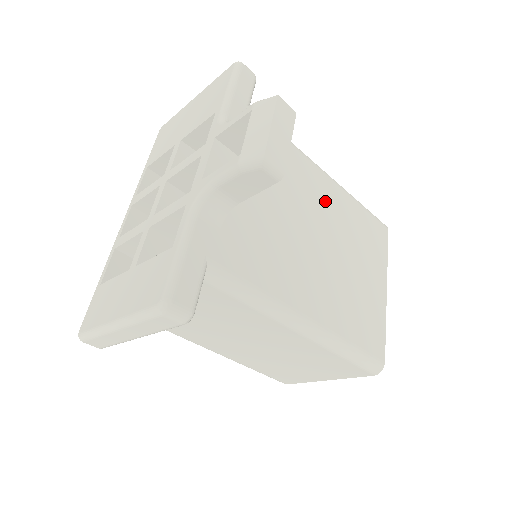
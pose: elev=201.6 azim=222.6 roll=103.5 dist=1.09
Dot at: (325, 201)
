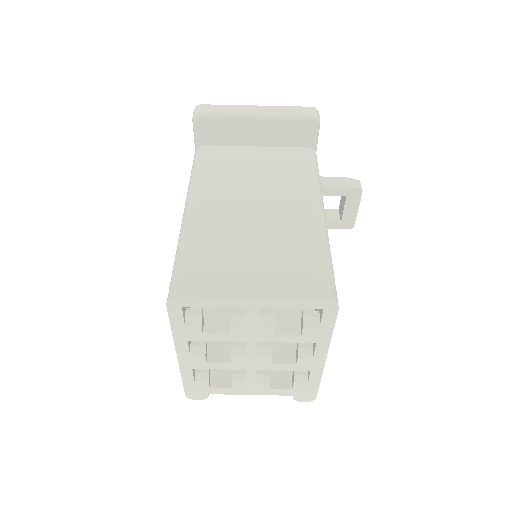
Dot at: occluded
